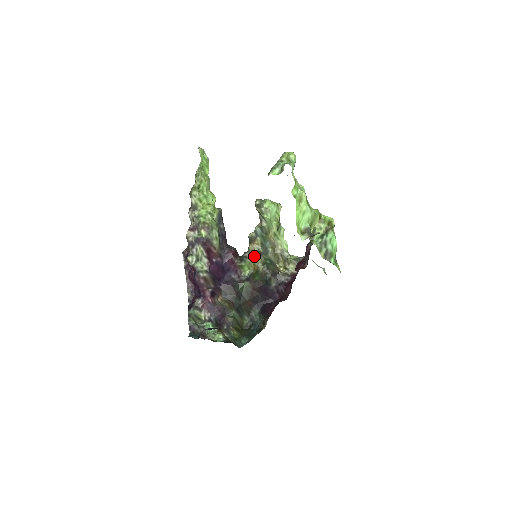
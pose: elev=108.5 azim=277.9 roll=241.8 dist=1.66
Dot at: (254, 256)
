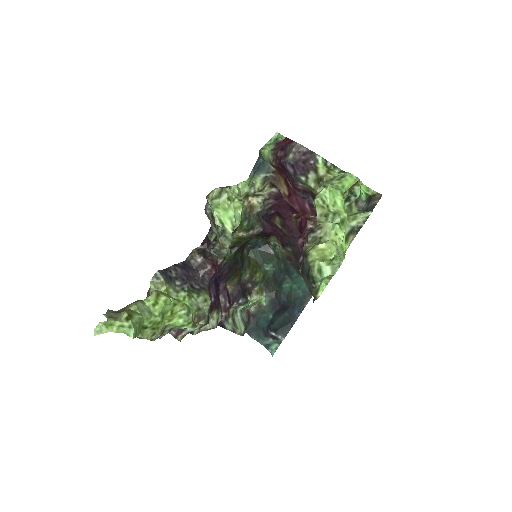
Dot at: occluded
